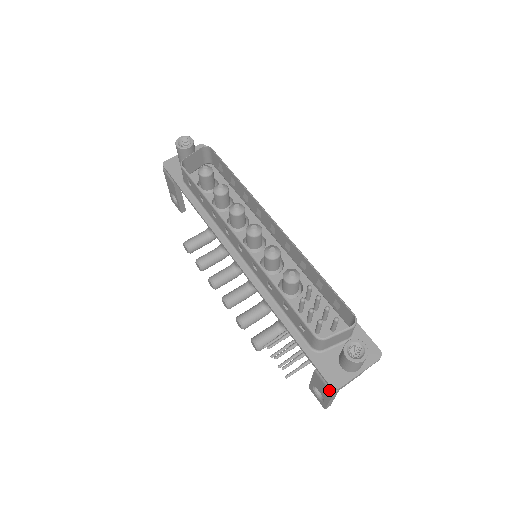
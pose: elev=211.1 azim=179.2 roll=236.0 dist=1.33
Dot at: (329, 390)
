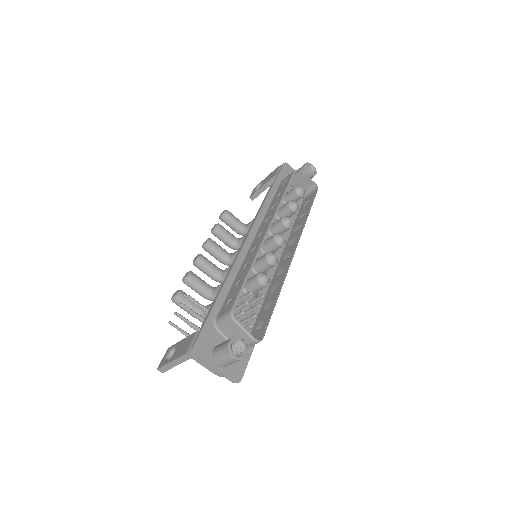
Dot at: (187, 349)
